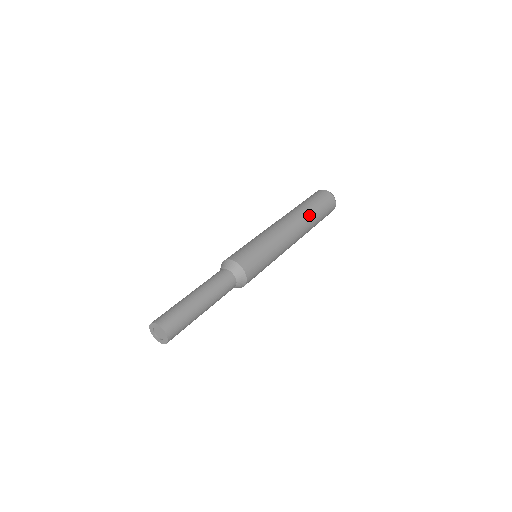
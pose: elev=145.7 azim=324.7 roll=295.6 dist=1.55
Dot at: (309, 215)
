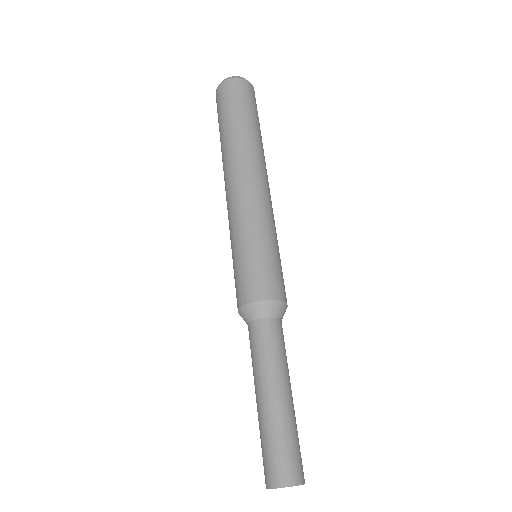
Dot at: (249, 137)
